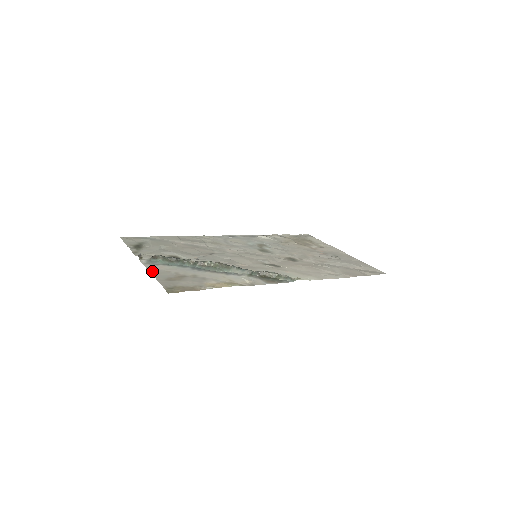
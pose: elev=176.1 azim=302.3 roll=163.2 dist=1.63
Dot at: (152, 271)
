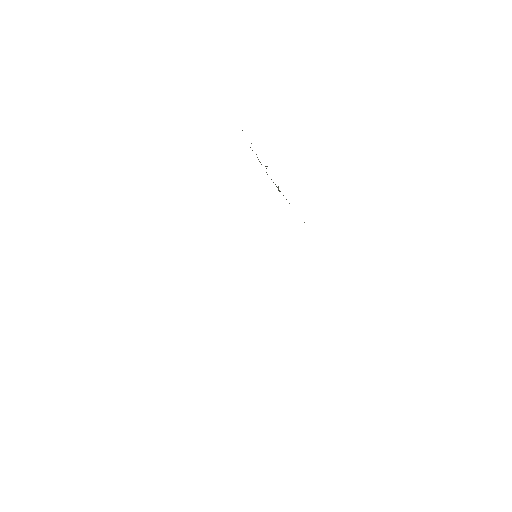
Dot at: occluded
